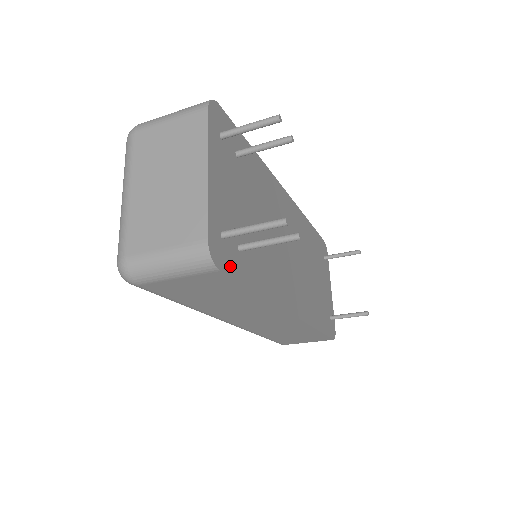
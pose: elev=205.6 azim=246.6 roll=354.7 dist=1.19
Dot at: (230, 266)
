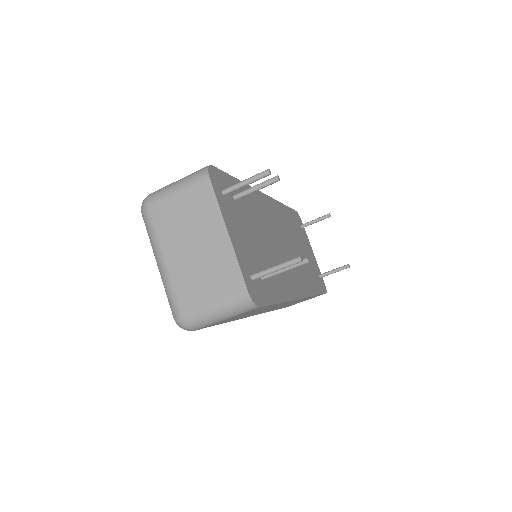
Dot at: (263, 298)
